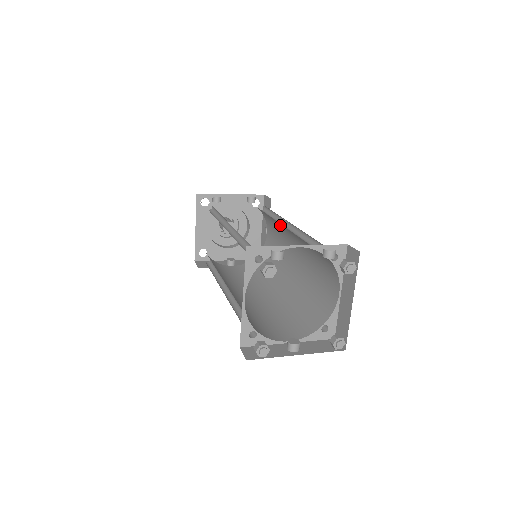
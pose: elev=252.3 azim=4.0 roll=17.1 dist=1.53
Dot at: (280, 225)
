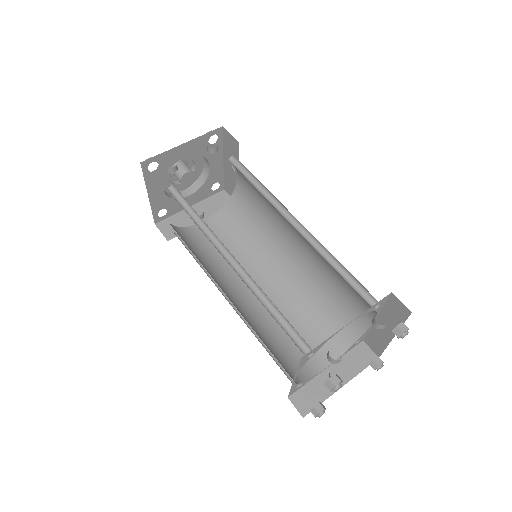
Dot at: occluded
